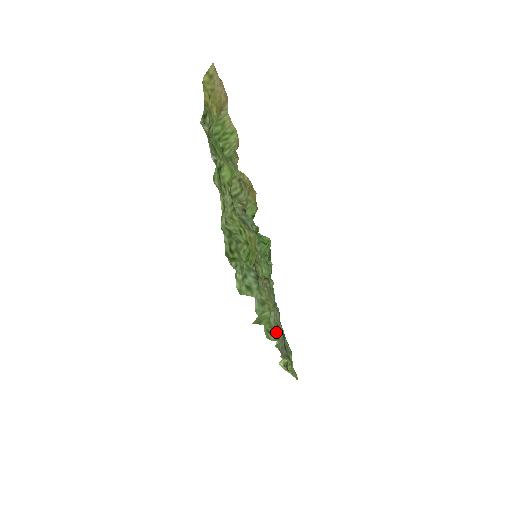
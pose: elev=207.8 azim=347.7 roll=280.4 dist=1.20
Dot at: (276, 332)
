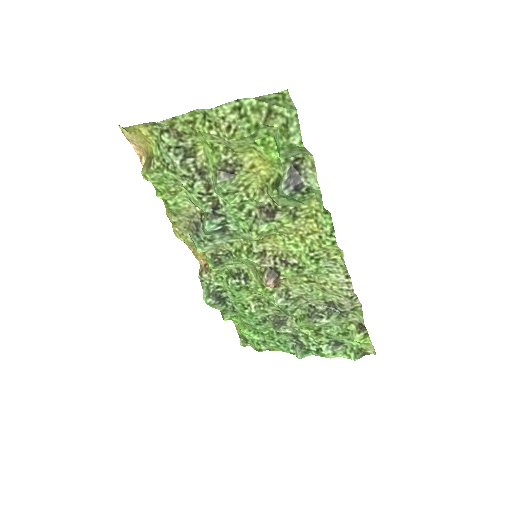
Dot at: (331, 272)
